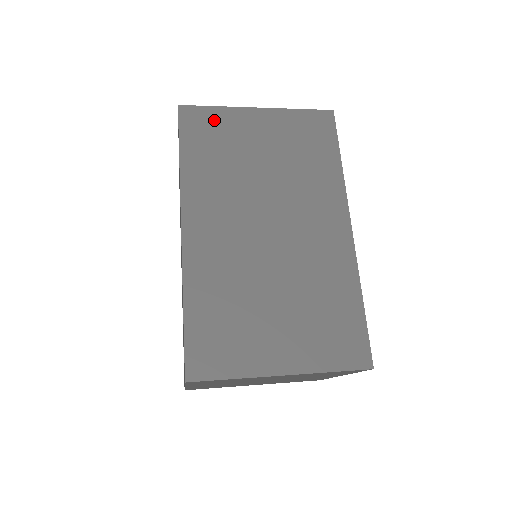
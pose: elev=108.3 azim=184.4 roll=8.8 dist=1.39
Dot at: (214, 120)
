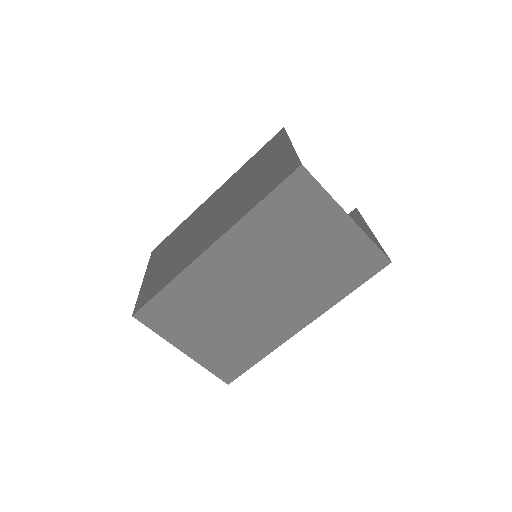
Dot at: (311, 198)
